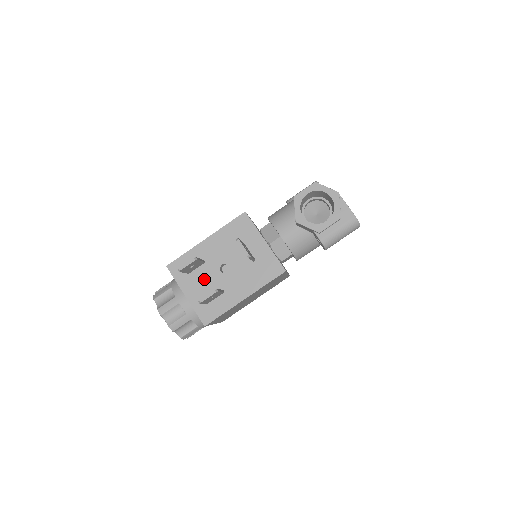
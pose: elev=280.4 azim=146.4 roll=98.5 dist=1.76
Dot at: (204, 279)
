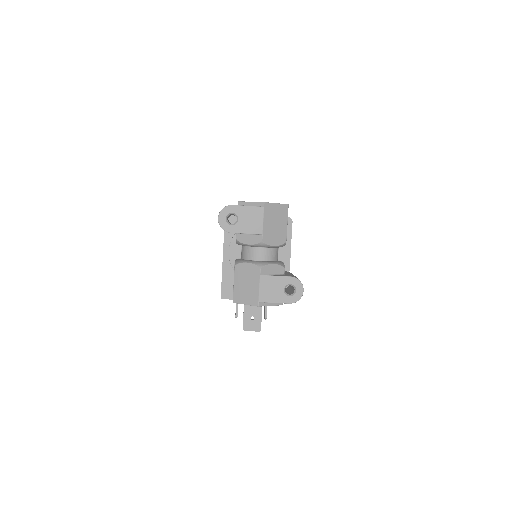
Dot at: occluded
